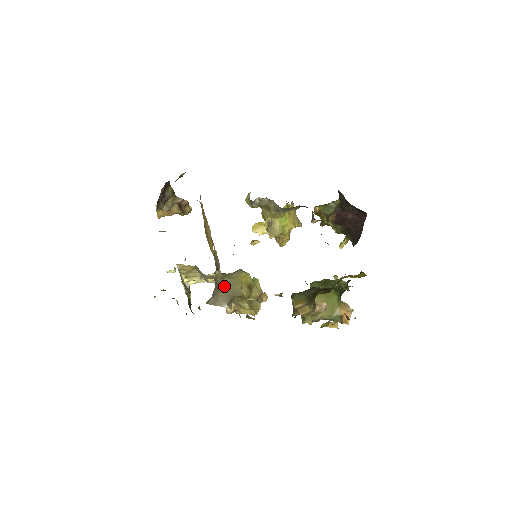
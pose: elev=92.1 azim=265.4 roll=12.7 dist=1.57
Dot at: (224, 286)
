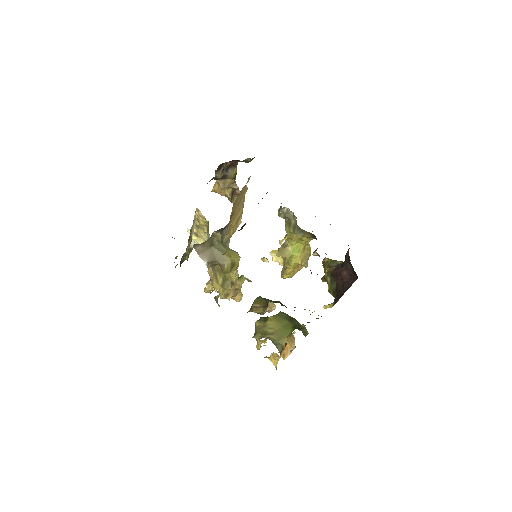
Dot at: (216, 247)
